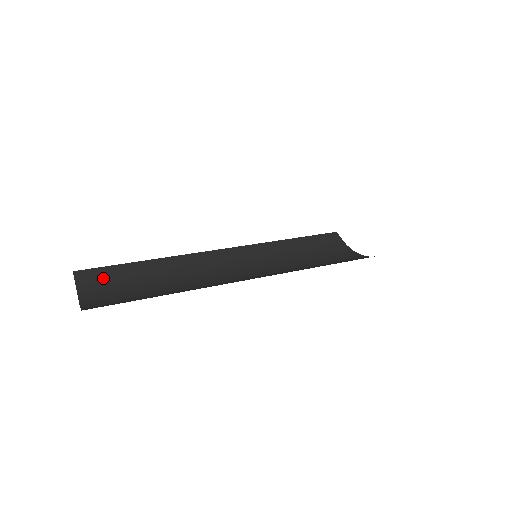
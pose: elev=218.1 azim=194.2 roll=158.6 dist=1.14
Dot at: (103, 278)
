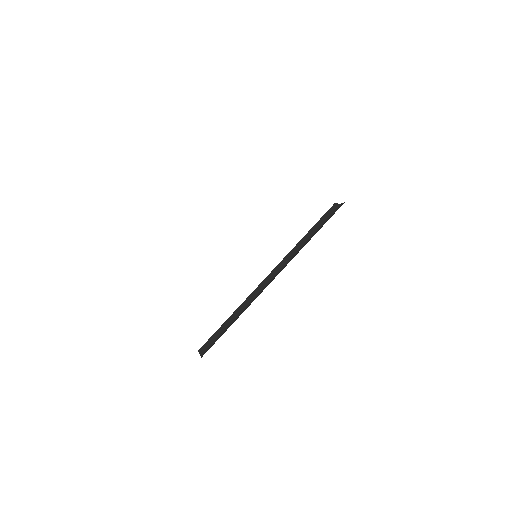
Dot at: (212, 341)
